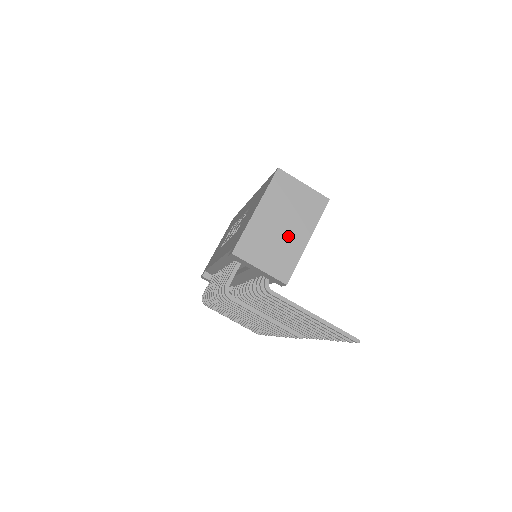
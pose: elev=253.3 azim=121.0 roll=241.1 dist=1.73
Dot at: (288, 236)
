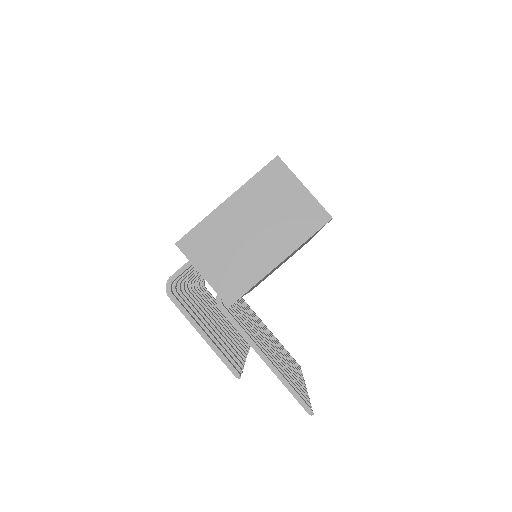
Dot at: (255, 247)
